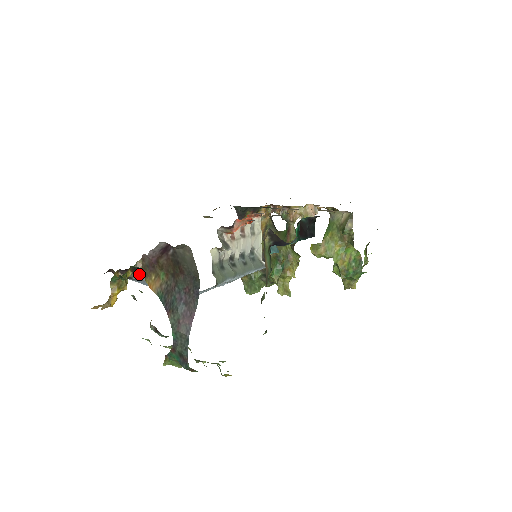
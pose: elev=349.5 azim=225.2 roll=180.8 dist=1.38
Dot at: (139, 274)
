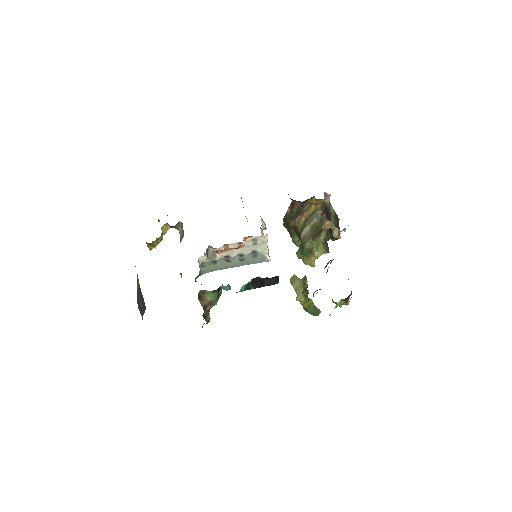
Dot at: (180, 229)
